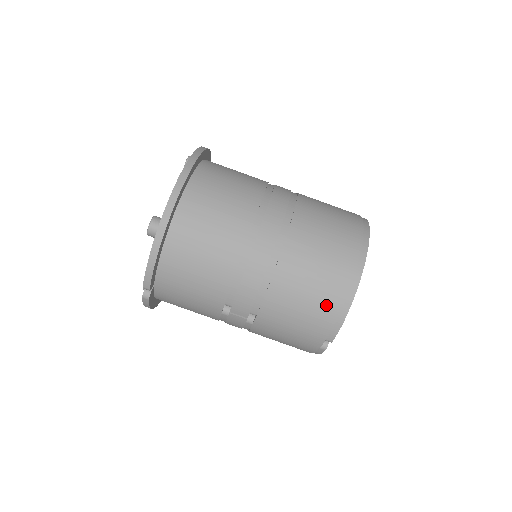
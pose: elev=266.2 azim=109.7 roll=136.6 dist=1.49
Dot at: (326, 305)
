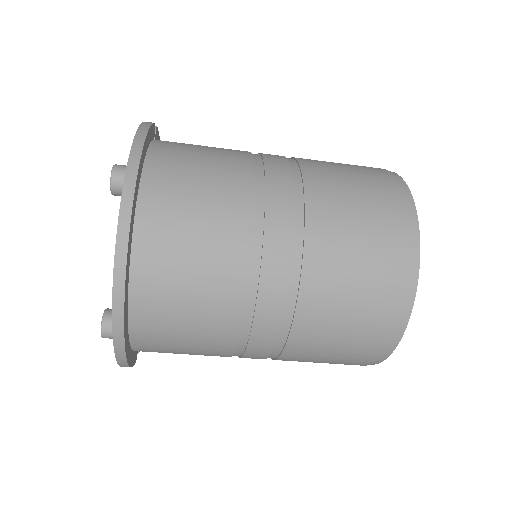
Dot at: (353, 362)
